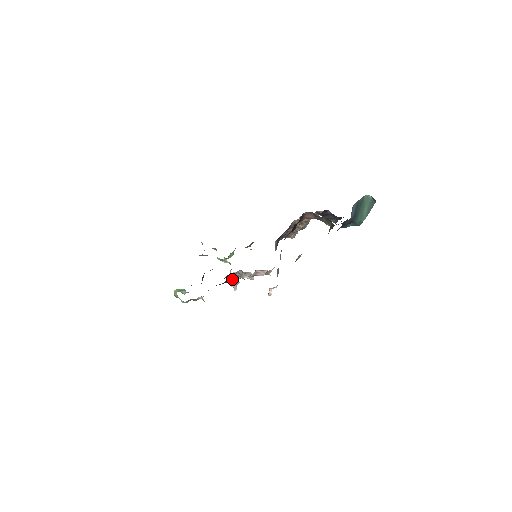
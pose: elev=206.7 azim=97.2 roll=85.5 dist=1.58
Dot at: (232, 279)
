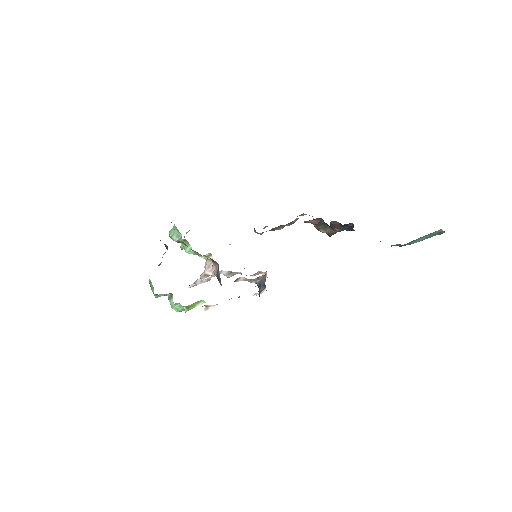
Dot at: occluded
